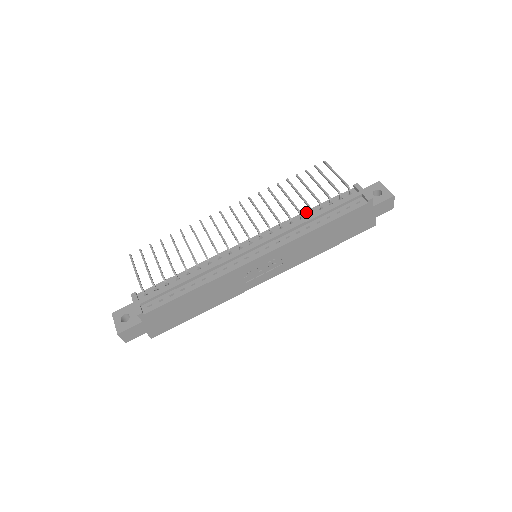
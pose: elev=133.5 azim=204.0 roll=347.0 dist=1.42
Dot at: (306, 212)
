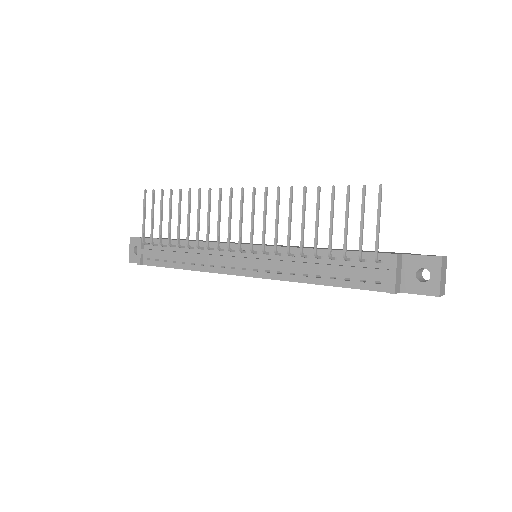
Dot at: occluded
